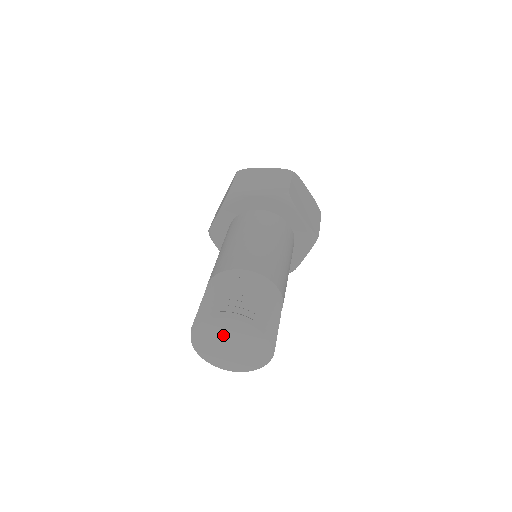
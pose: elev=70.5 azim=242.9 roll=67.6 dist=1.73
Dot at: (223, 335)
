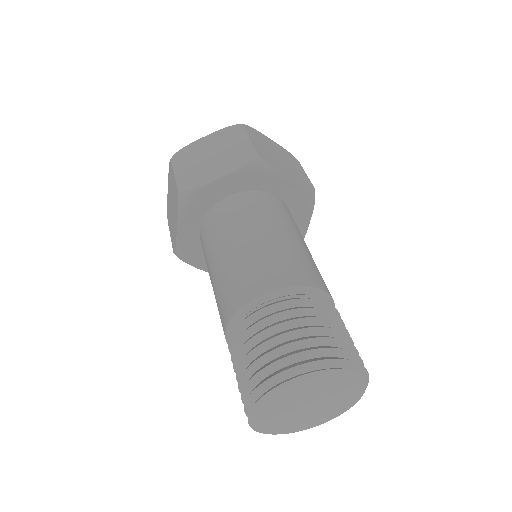
Dot at: (318, 390)
